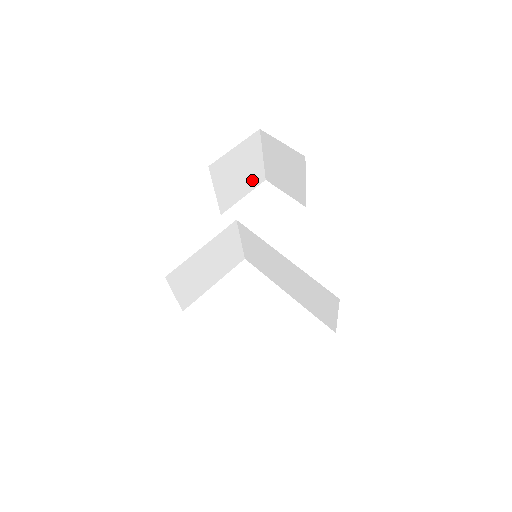
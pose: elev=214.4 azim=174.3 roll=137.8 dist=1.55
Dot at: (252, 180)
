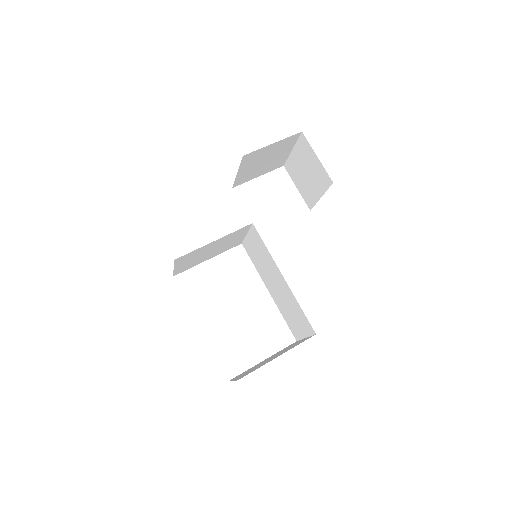
Dot at: (272, 165)
